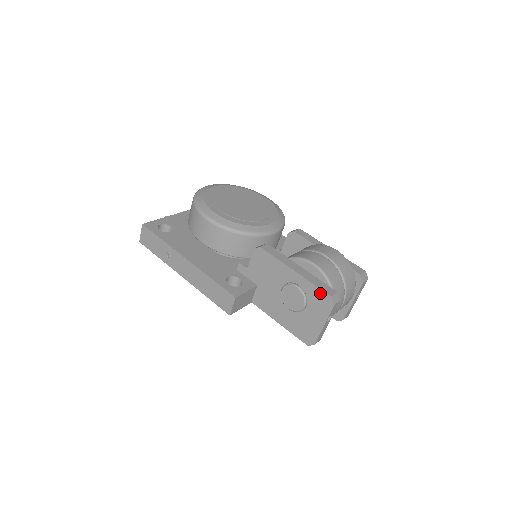
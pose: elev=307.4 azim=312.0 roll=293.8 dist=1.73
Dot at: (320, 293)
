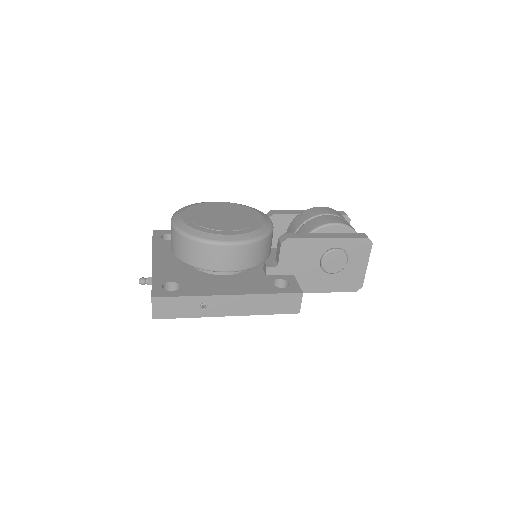
Dot at: (358, 241)
